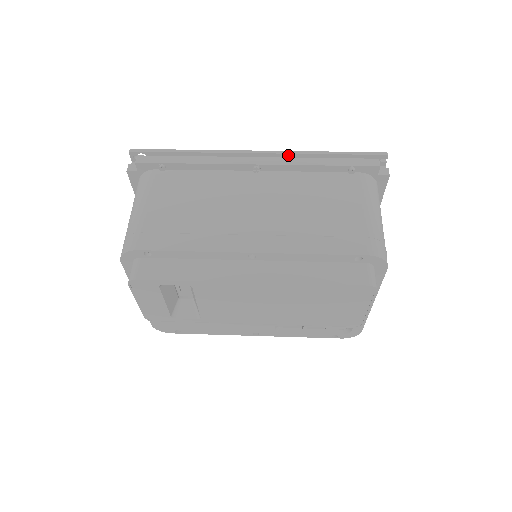
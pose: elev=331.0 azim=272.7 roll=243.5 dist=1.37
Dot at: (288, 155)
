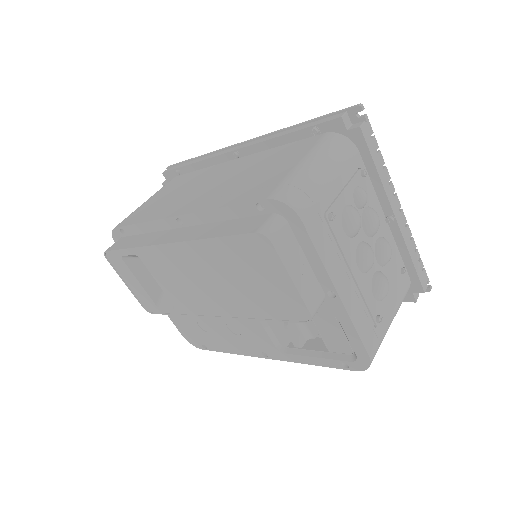
Dot at: occluded
